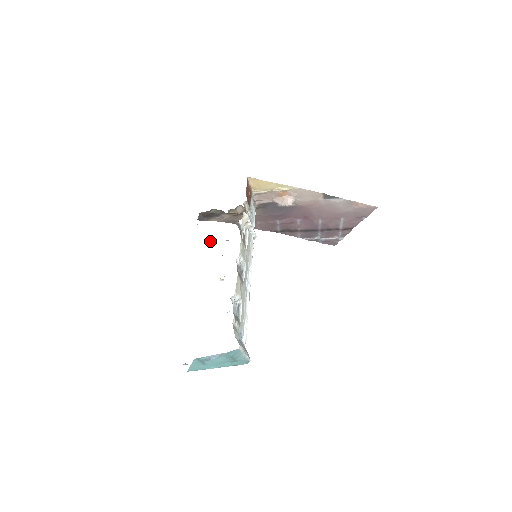
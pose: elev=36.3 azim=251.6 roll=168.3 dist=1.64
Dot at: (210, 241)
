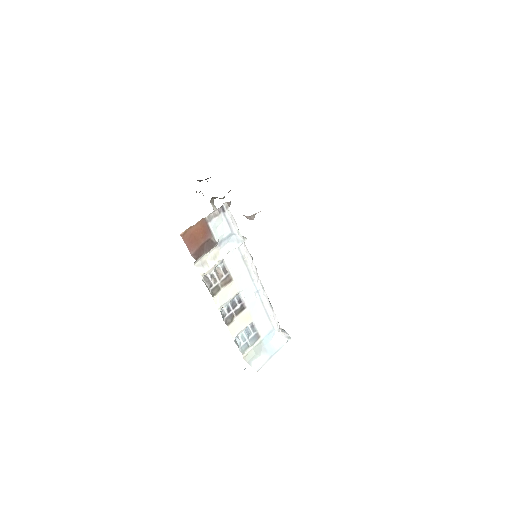
Dot at: occluded
